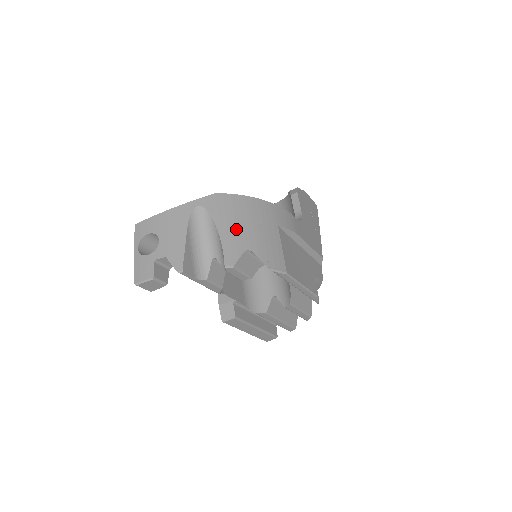
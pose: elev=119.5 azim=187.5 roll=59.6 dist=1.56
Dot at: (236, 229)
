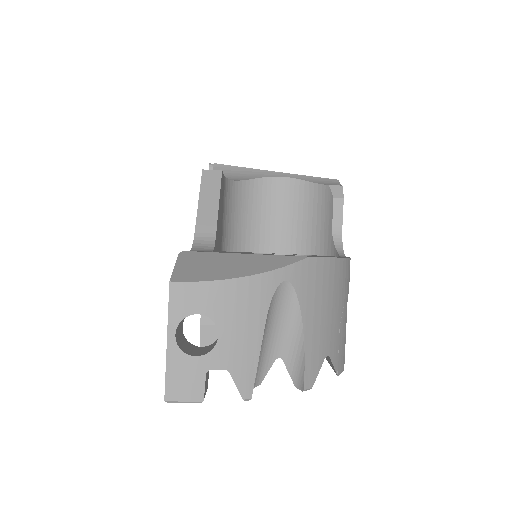
Dot at: (322, 323)
